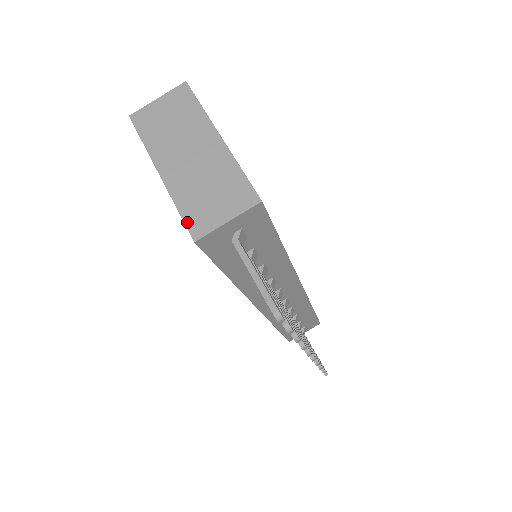
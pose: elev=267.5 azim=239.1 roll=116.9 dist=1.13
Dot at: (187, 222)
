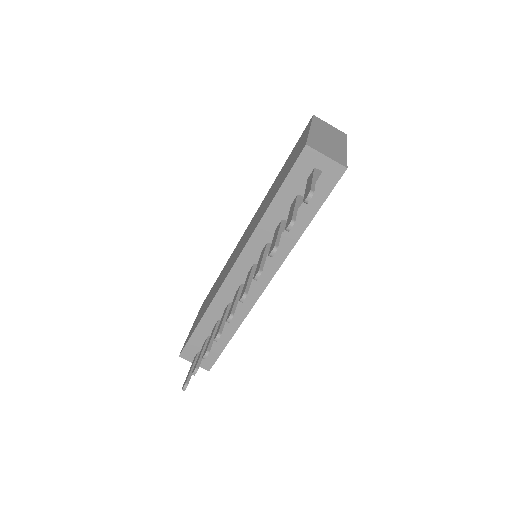
Dot at: (309, 141)
